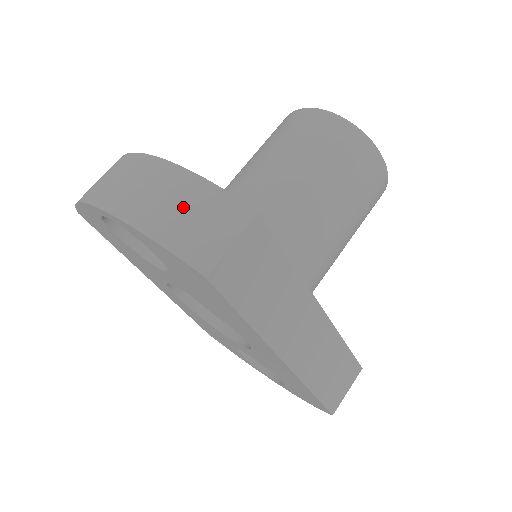
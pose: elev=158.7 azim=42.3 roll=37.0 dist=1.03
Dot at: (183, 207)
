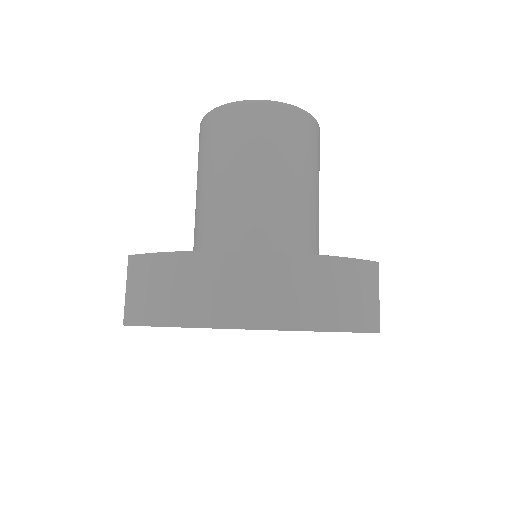
Dot at: (338, 291)
